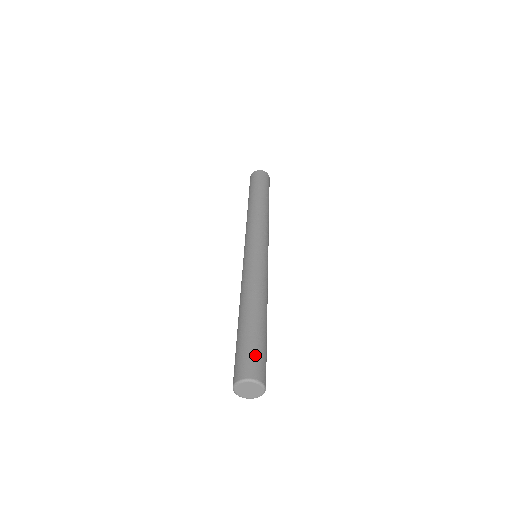
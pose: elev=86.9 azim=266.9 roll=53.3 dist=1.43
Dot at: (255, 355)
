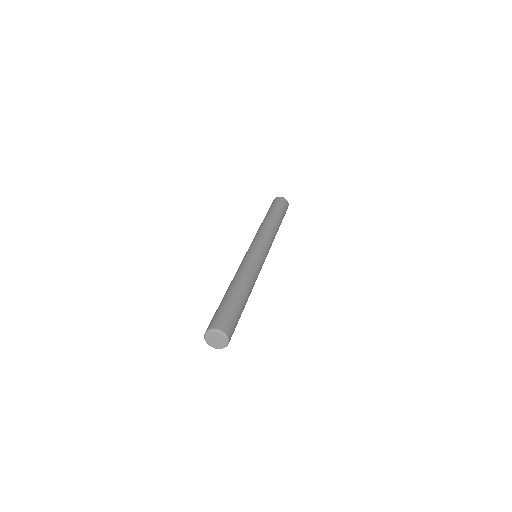
Dot at: (234, 321)
